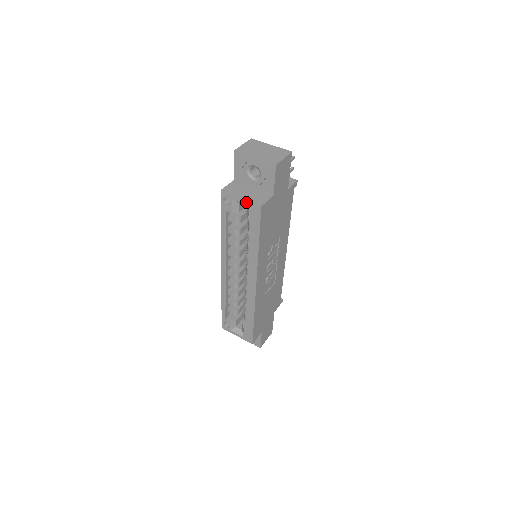
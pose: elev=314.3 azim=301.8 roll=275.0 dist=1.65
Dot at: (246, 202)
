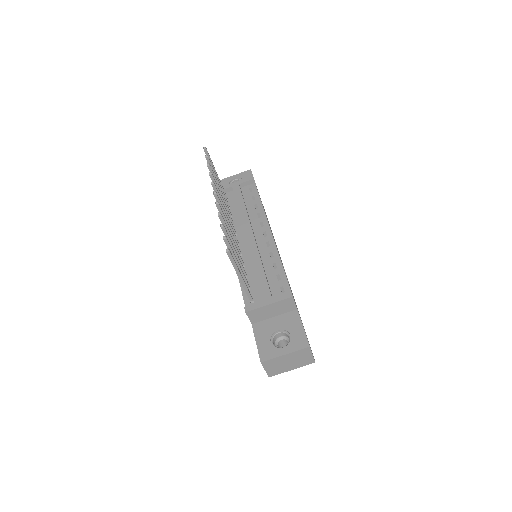
Dot at: occluded
